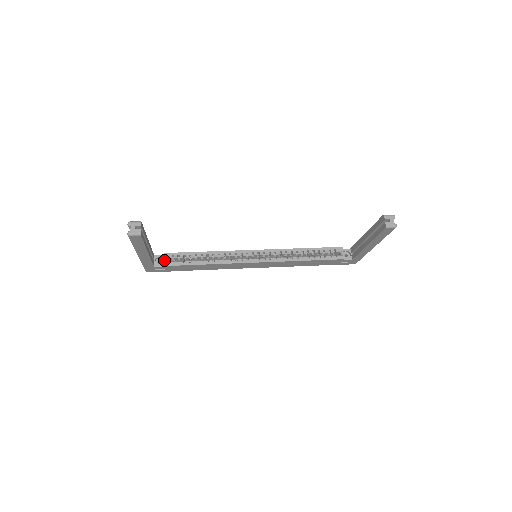
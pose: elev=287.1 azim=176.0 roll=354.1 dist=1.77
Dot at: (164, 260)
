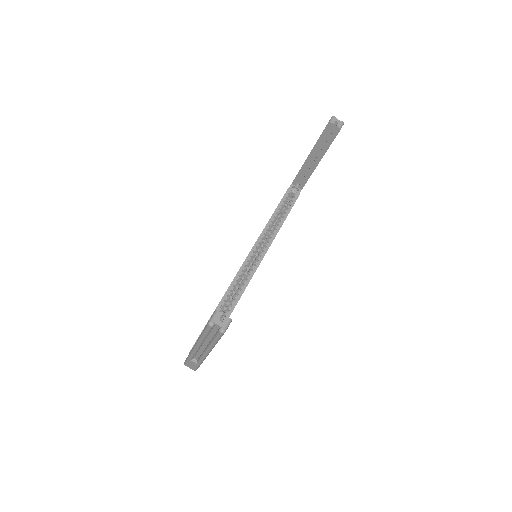
Dot at: occluded
